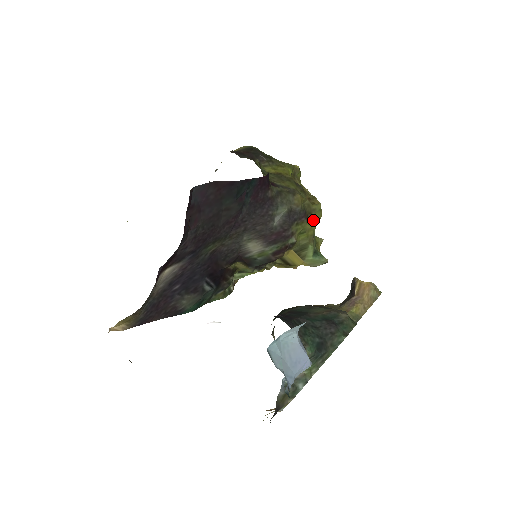
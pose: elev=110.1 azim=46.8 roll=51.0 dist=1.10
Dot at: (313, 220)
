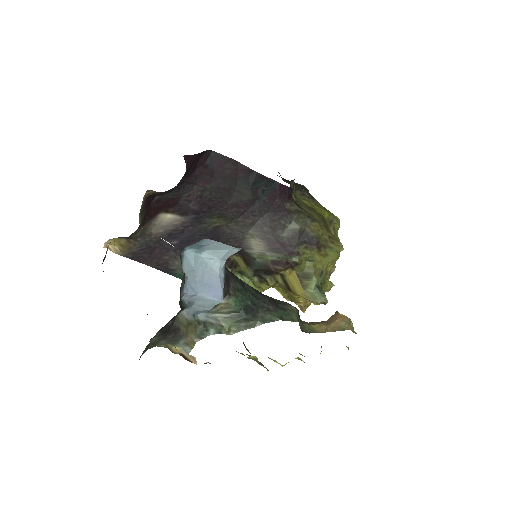
Dot at: (326, 256)
